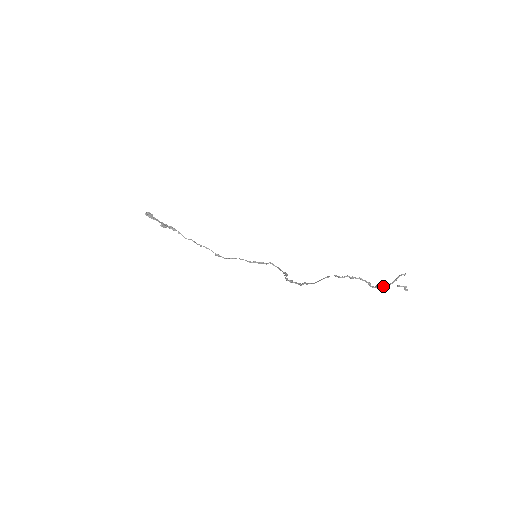
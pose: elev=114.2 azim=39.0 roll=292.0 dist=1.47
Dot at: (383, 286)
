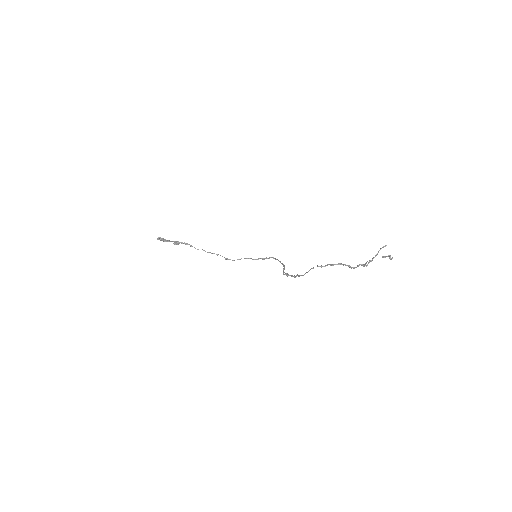
Dot at: (365, 263)
